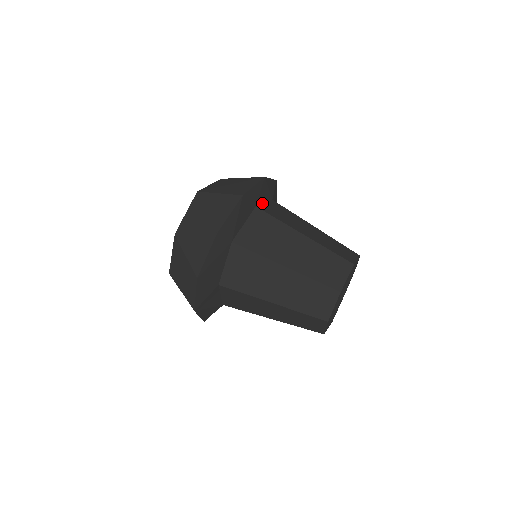
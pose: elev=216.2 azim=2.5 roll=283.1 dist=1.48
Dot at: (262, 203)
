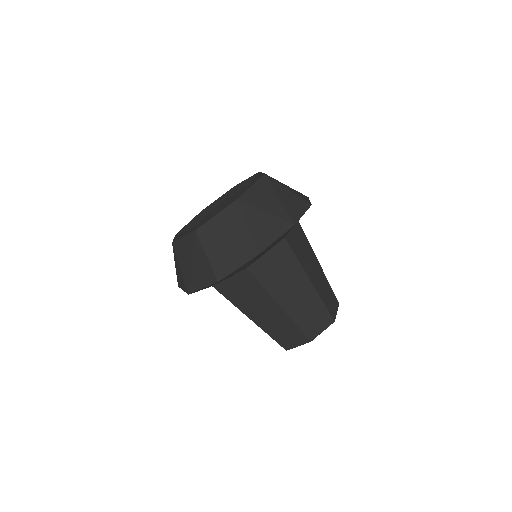
Dot at: occluded
